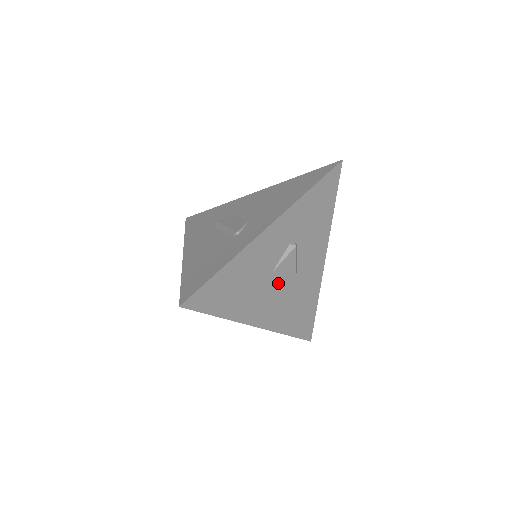
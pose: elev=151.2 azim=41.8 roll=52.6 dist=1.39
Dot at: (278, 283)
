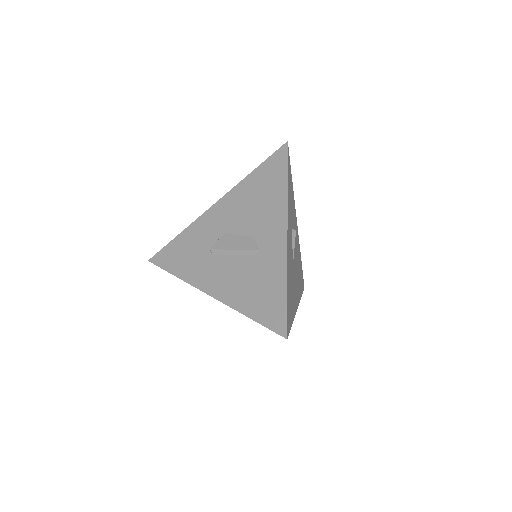
Dot at: (295, 266)
